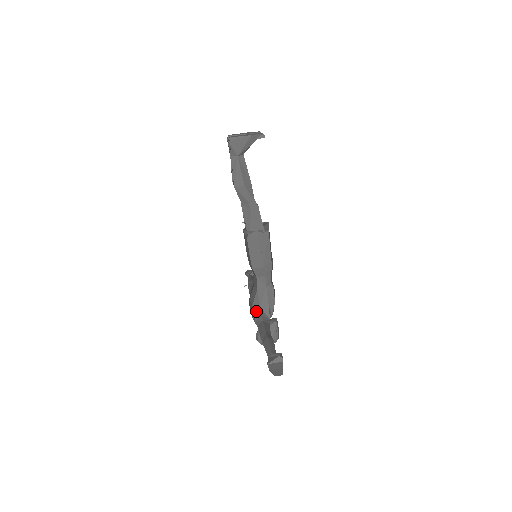
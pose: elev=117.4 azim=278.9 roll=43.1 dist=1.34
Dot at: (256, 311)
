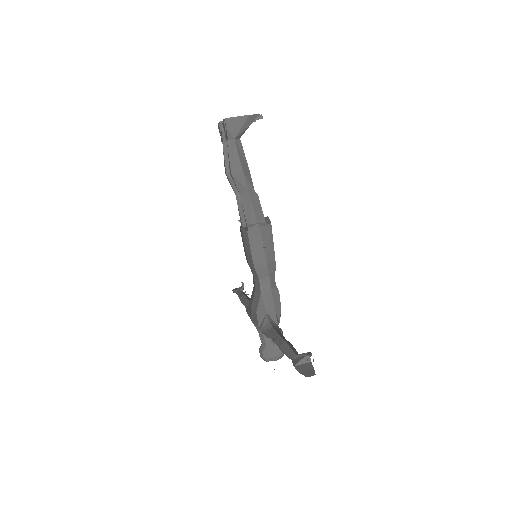
Dot at: (261, 318)
